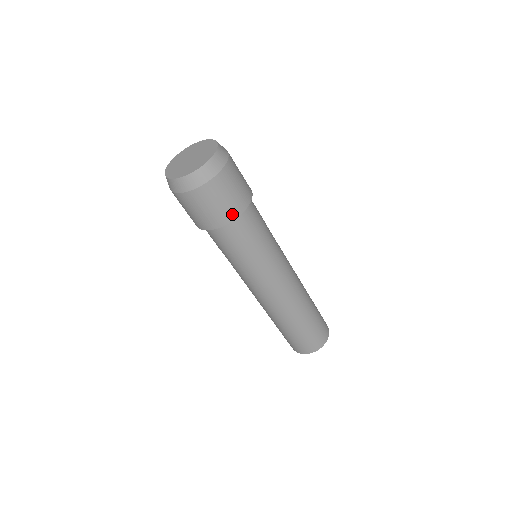
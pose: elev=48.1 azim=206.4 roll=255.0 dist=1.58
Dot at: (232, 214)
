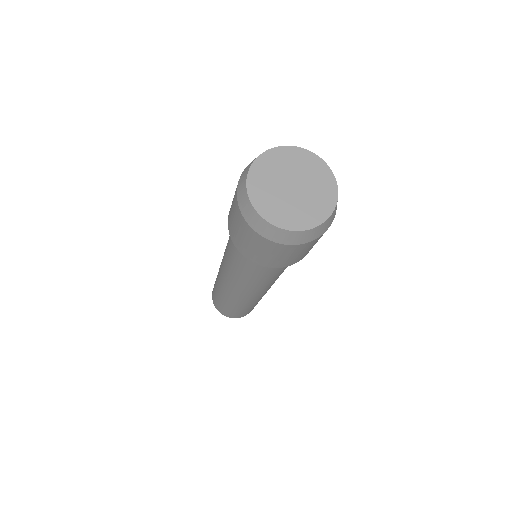
Dot at: (262, 262)
